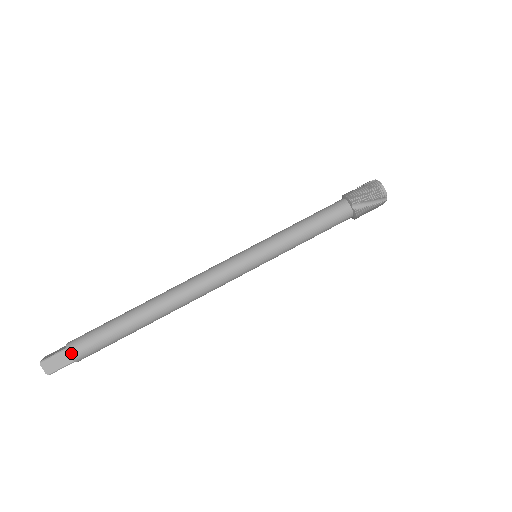
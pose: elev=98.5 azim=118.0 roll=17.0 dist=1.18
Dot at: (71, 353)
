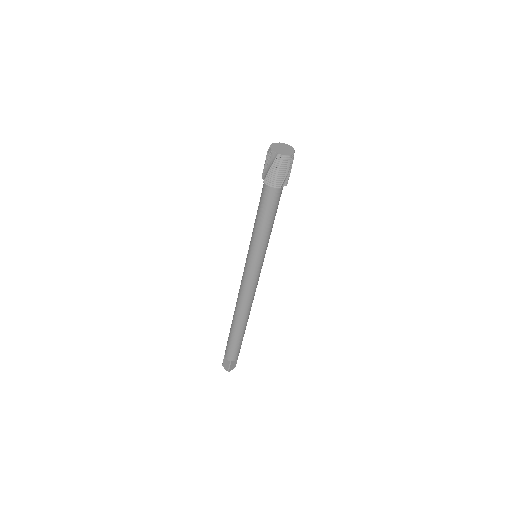
Dot at: (235, 360)
